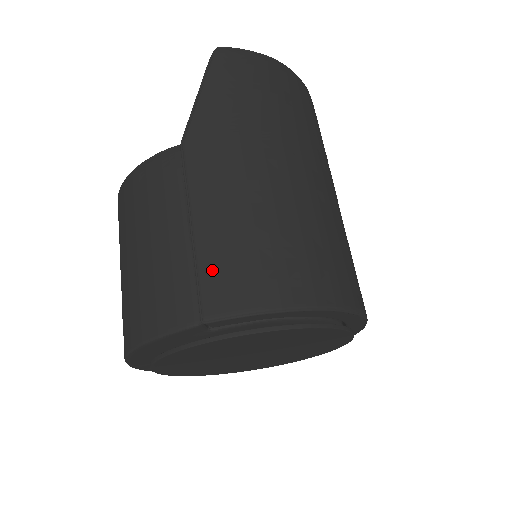
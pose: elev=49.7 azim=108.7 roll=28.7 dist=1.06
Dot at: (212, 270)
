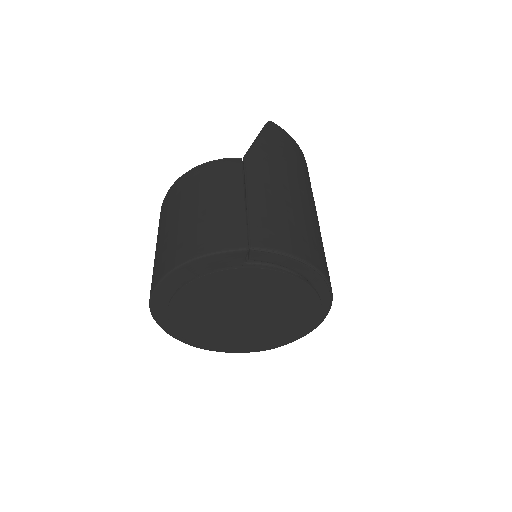
Dot at: (259, 223)
